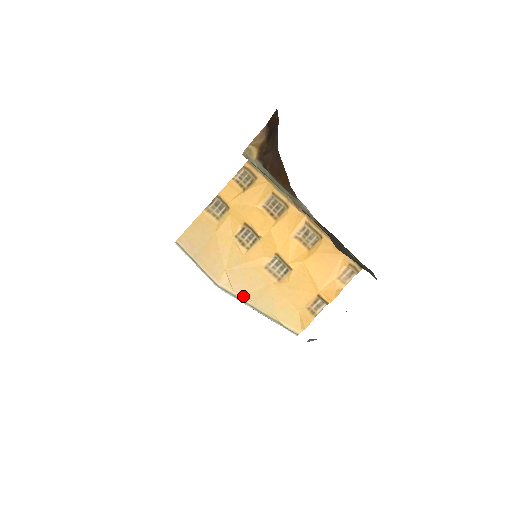
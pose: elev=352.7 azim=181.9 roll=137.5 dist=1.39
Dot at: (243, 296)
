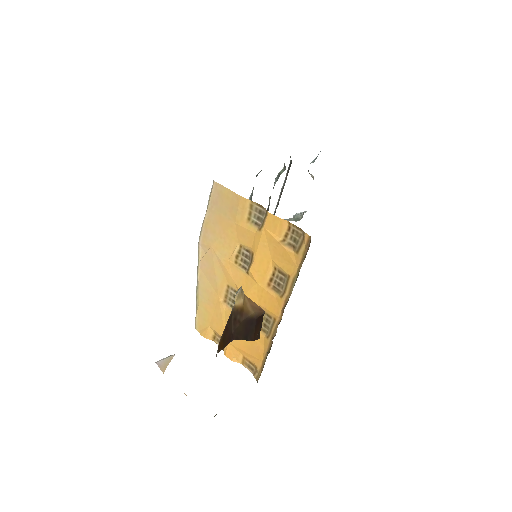
Dot at: (201, 271)
